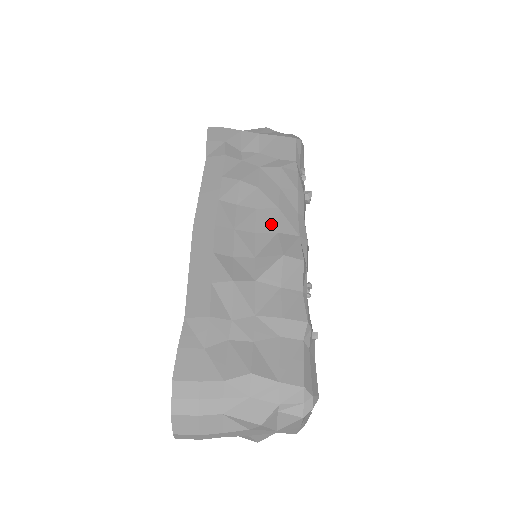
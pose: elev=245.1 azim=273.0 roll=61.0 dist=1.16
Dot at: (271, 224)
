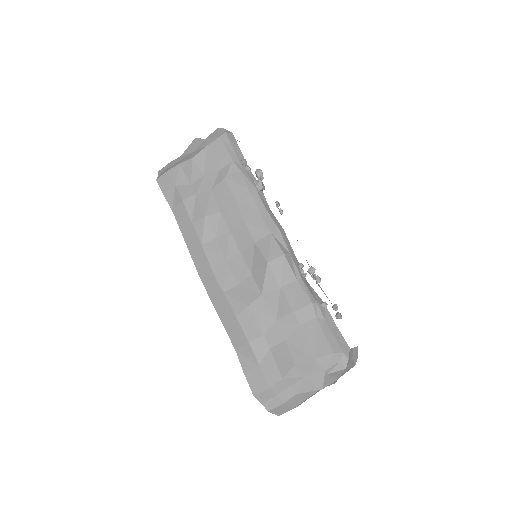
Dot at: (246, 238)
